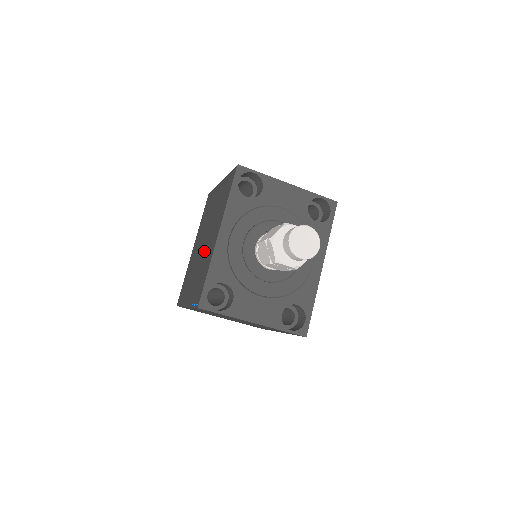
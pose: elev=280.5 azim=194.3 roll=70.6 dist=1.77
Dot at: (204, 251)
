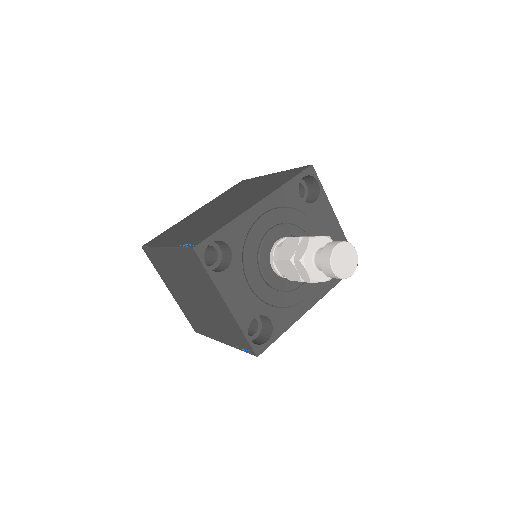
Dot at: (222, 212)
